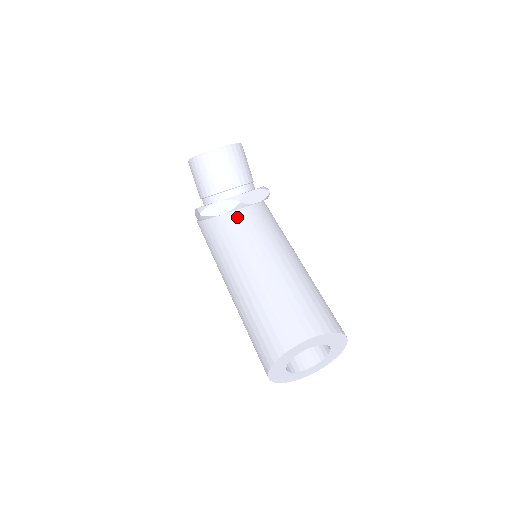
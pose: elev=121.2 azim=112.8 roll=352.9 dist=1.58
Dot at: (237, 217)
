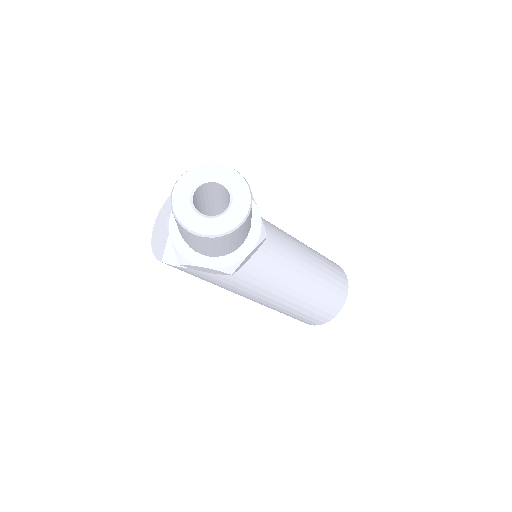
Dot at: occluded
